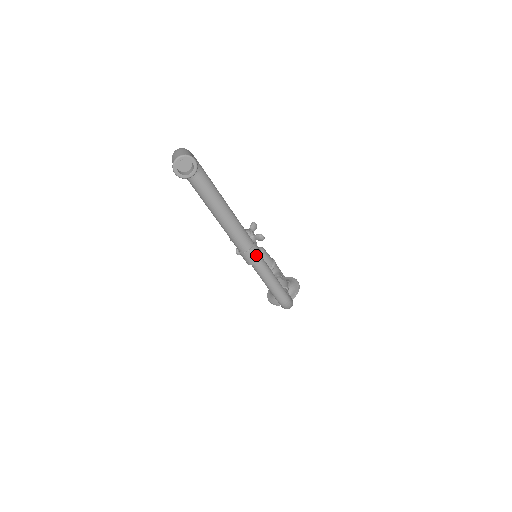
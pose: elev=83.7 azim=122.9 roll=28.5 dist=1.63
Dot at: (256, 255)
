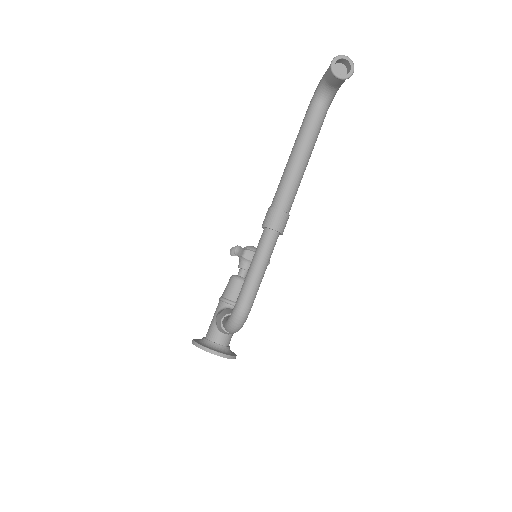
Dot at: (281, 223)
